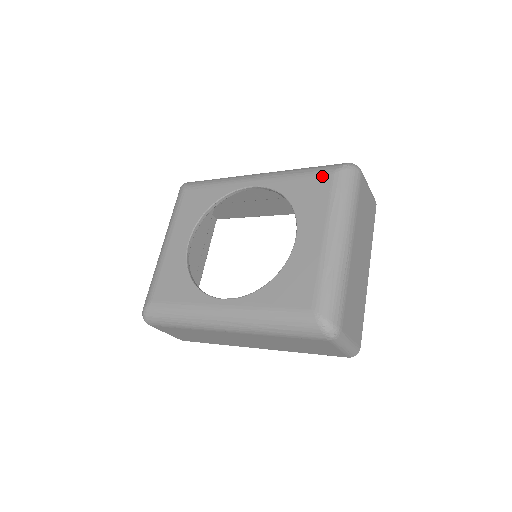
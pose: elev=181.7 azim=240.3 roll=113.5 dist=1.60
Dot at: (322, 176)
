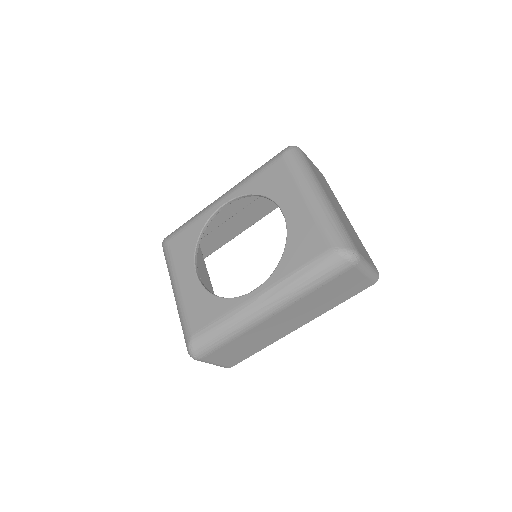
Dot at: (275, 164)
